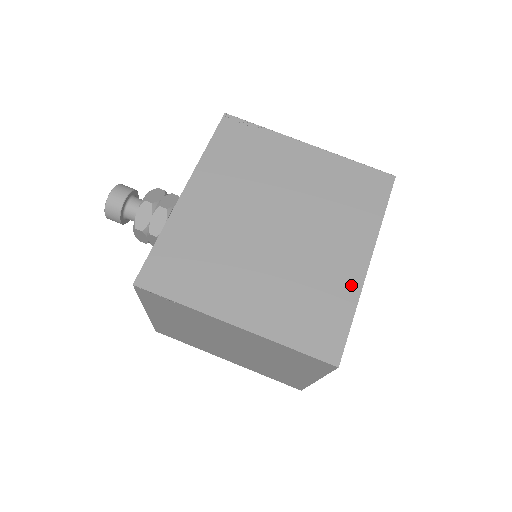
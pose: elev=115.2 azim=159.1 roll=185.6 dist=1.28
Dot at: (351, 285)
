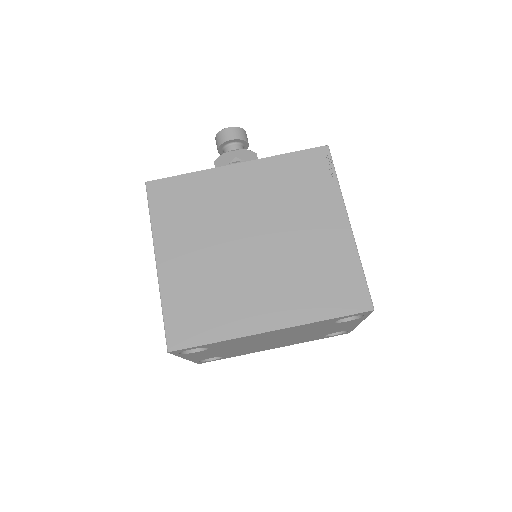
Dot at: (240, 327)
